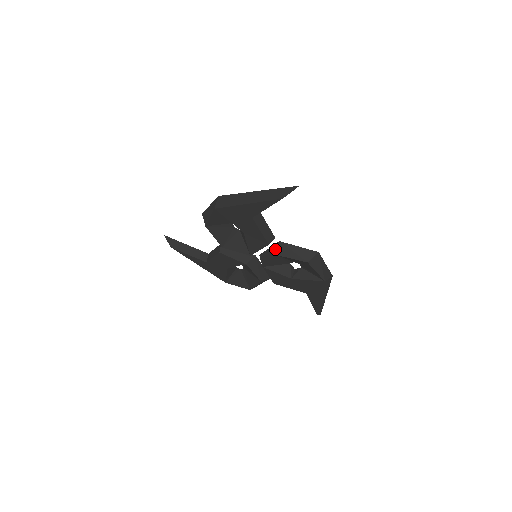
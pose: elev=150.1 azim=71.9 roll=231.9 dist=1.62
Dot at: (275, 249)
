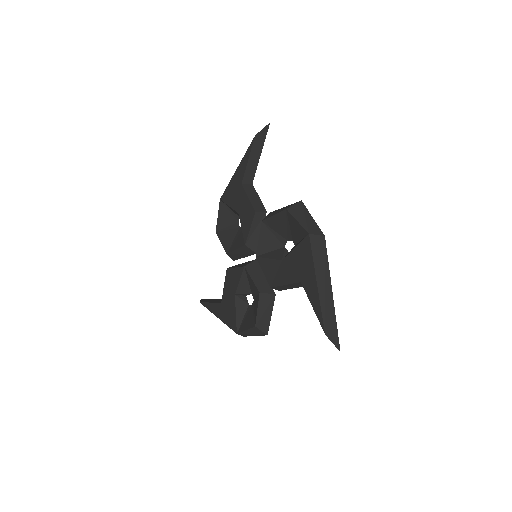
Dot at: occluded
